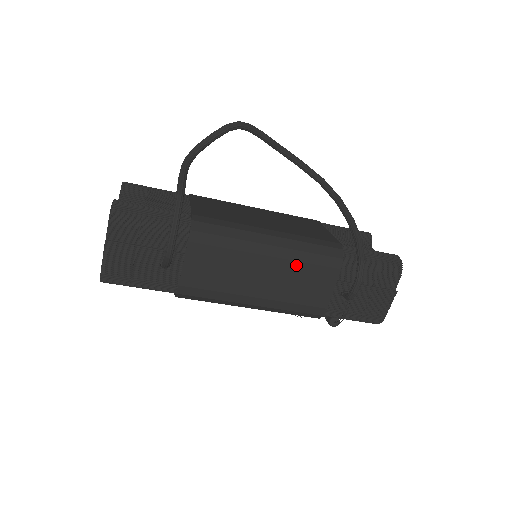
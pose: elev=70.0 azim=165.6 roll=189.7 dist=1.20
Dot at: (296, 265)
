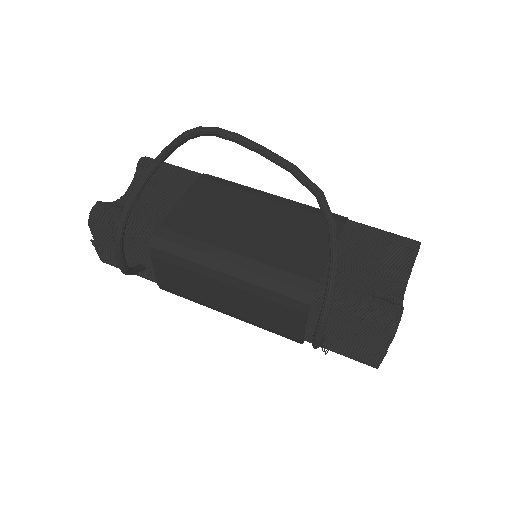
Dot at: (257, 298)
